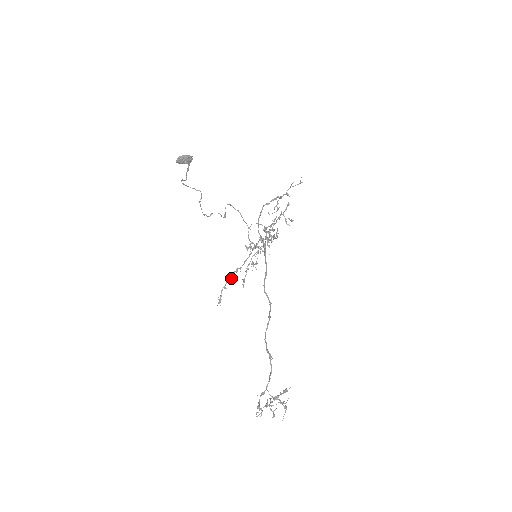
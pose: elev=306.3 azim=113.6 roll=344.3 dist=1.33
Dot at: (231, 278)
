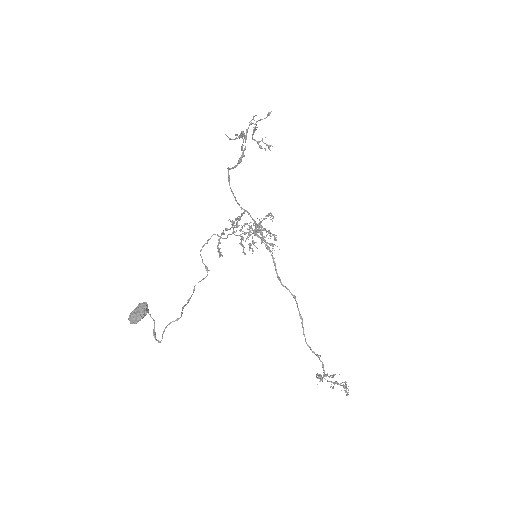
Dot at: (222, 234)
